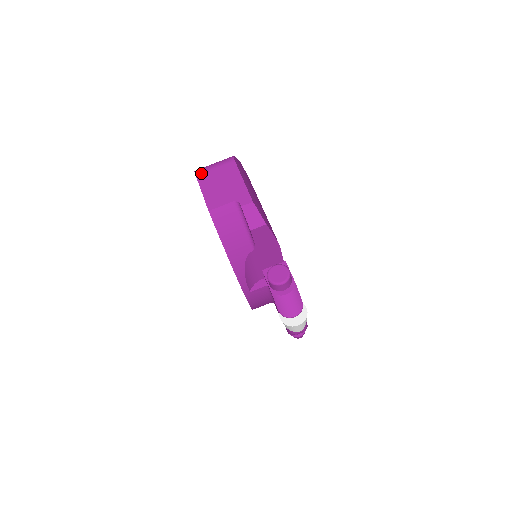
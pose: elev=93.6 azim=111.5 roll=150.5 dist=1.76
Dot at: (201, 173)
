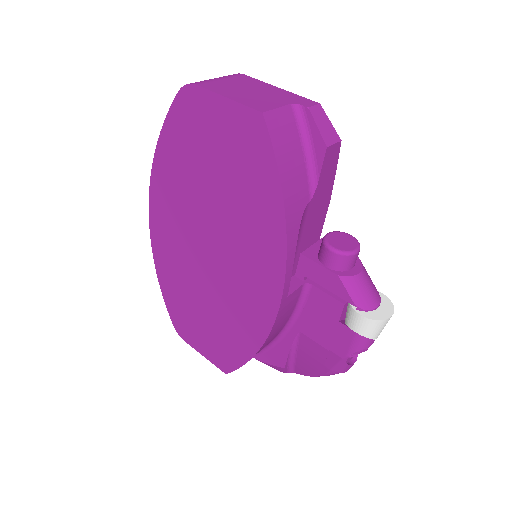
Dot at: (203, 82)
